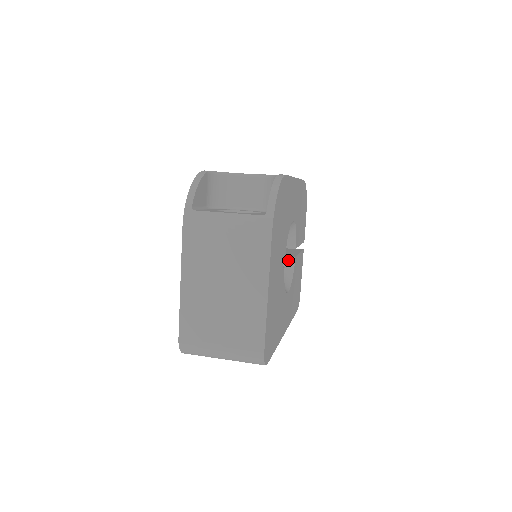
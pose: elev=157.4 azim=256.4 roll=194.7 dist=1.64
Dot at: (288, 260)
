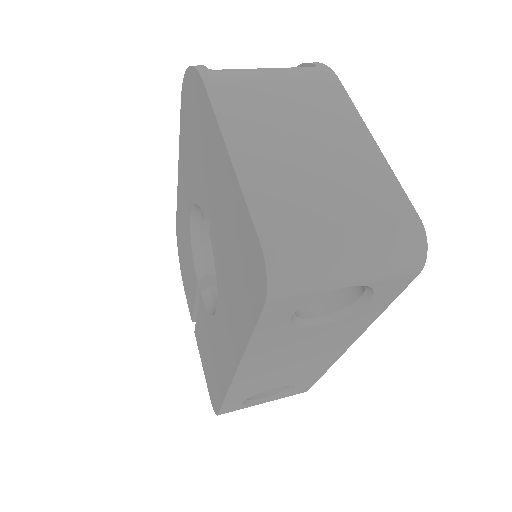
Dot at: occluded
